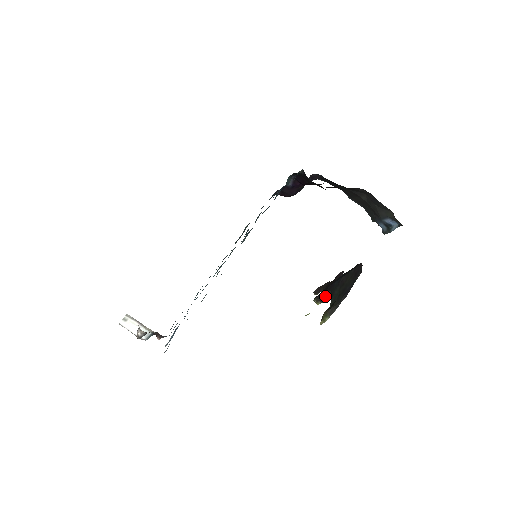
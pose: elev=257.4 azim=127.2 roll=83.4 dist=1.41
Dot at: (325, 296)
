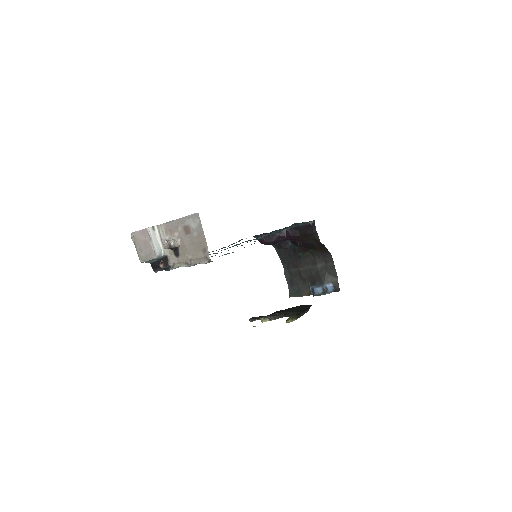
Dot at: (277, 315)
